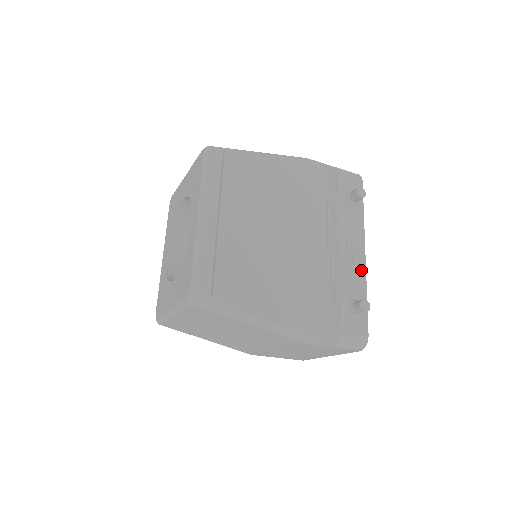
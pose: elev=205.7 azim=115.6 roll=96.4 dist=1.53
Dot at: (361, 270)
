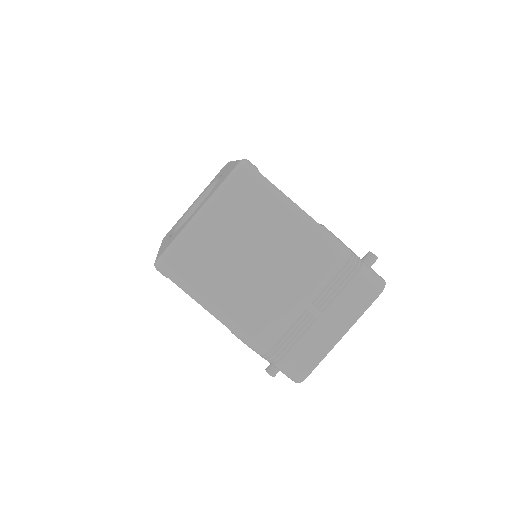
Dot at: occluded
